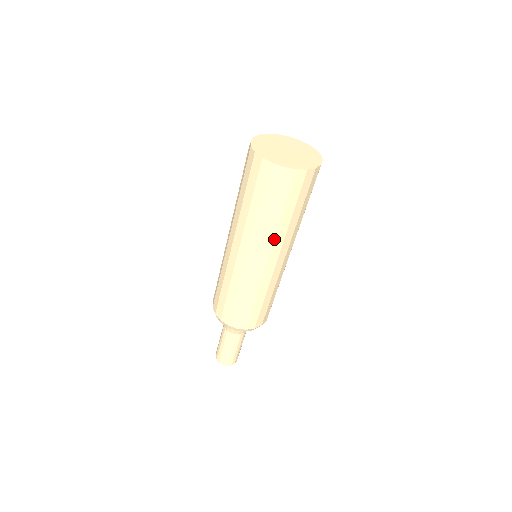
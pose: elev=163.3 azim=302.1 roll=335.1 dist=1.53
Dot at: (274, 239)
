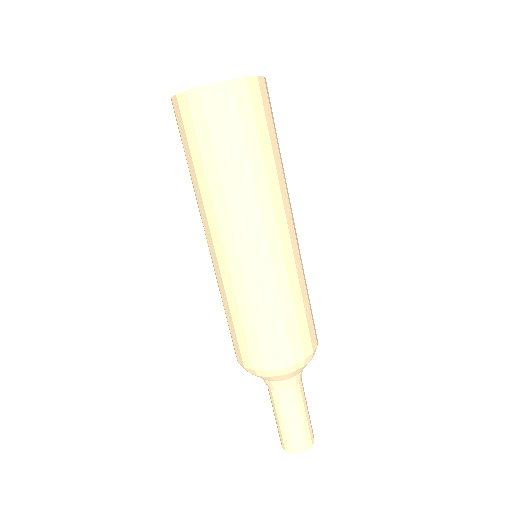
Dot at: (269, 192)
